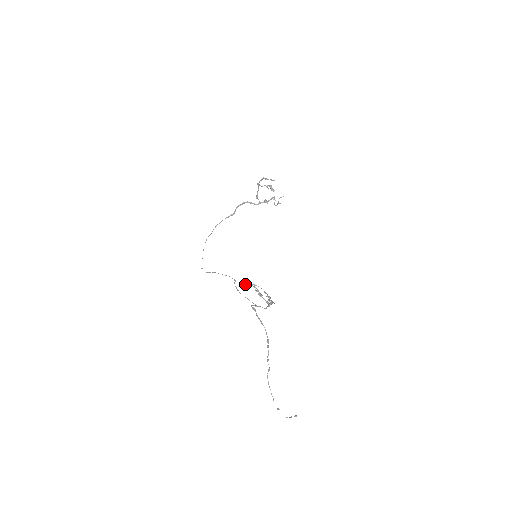
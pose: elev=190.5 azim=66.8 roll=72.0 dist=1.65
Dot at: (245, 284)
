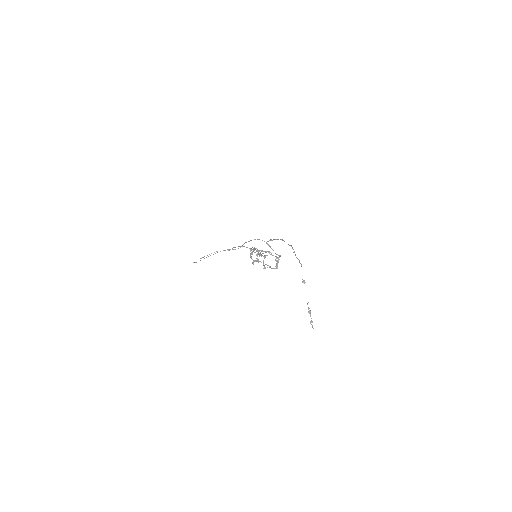
Dot at: (251, 252)
